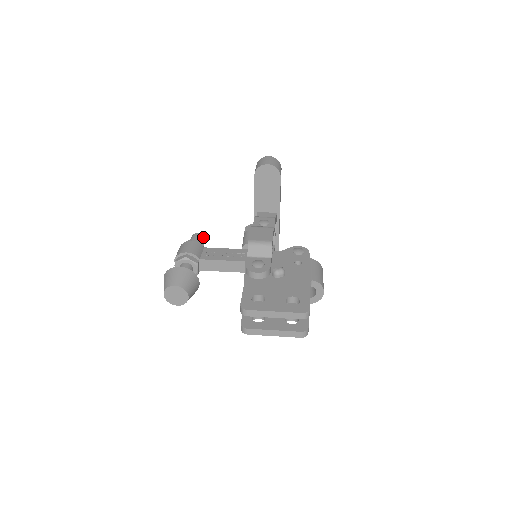
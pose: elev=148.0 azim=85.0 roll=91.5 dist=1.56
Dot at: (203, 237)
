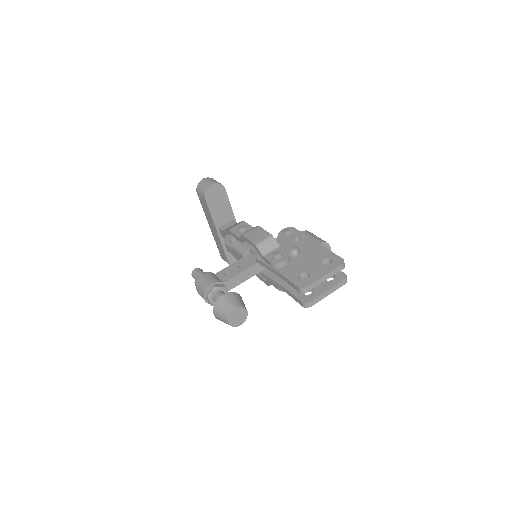
Dot at: (201, 269)
